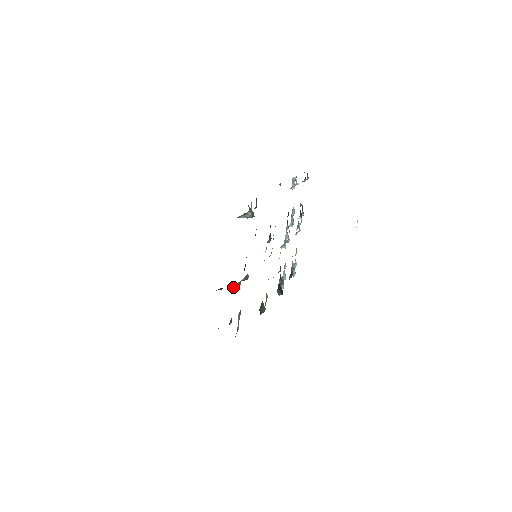
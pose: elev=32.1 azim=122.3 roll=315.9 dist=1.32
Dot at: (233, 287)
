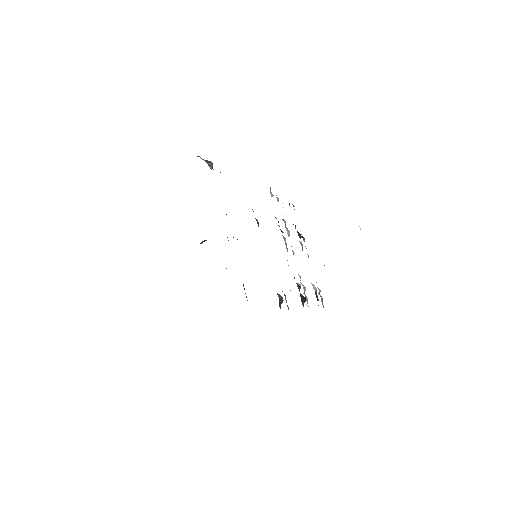
Dot at: occluded
